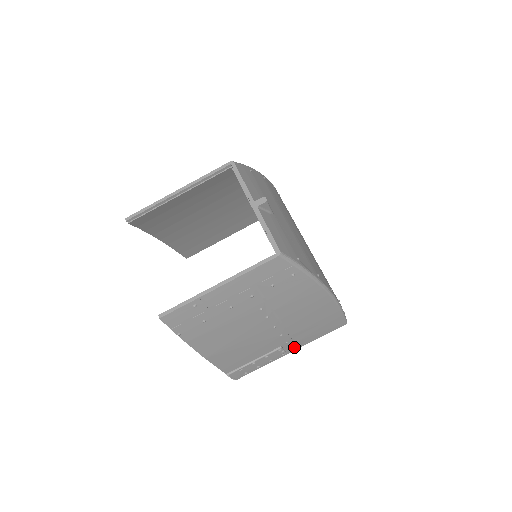
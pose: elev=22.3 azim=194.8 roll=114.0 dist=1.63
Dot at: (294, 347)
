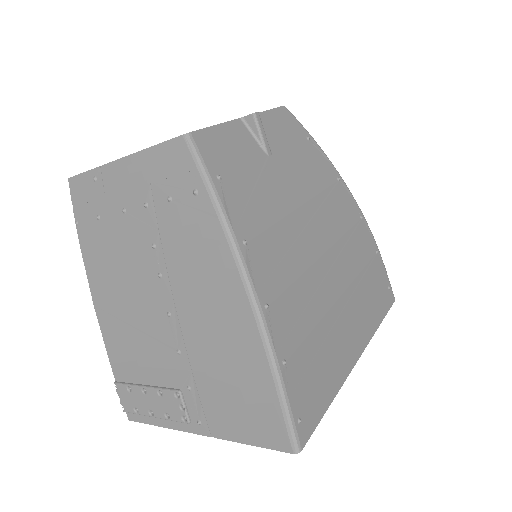
Dot at: (203, 422)
